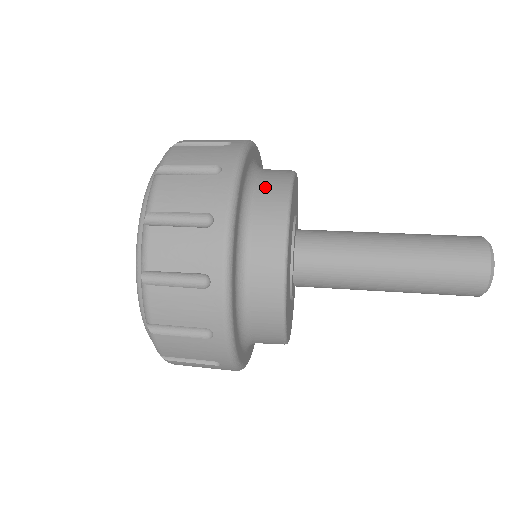
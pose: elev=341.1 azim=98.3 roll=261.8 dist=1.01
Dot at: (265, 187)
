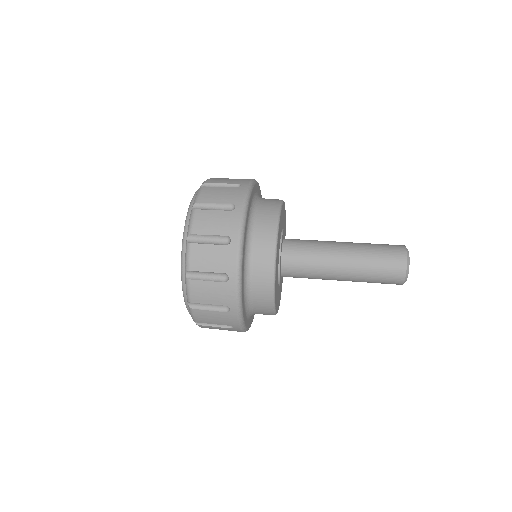
Dot at: (259, 238)
